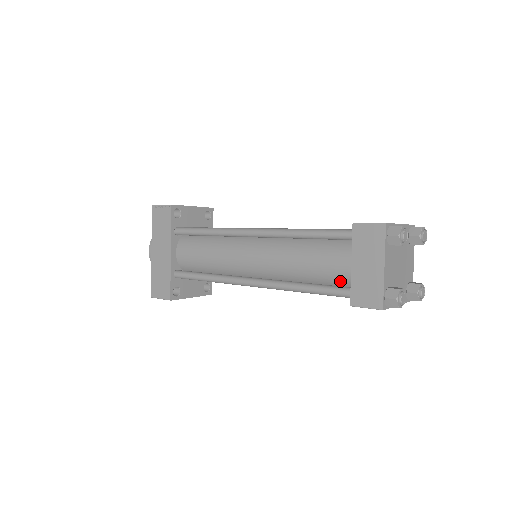
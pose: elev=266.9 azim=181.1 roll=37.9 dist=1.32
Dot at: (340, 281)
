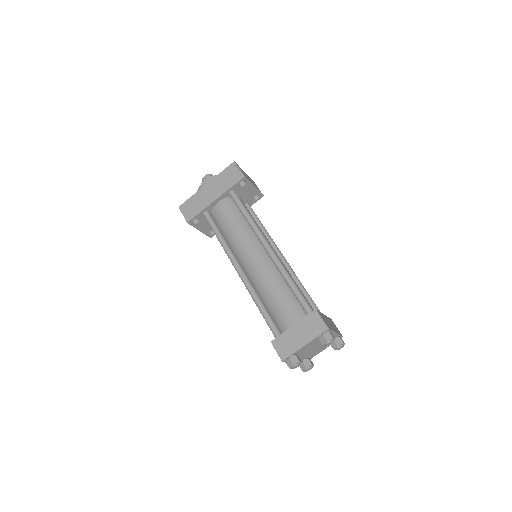
Dot at: (280, 324)
